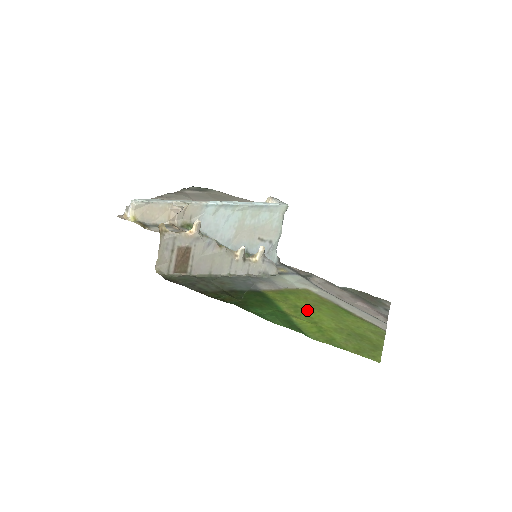
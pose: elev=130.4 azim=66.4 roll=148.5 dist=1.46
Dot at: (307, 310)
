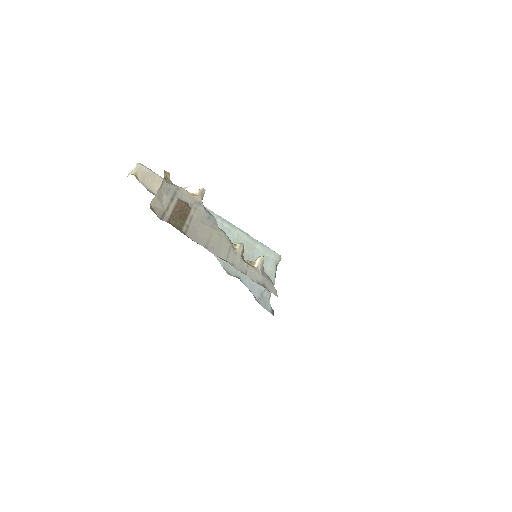
Dot at: occluded
